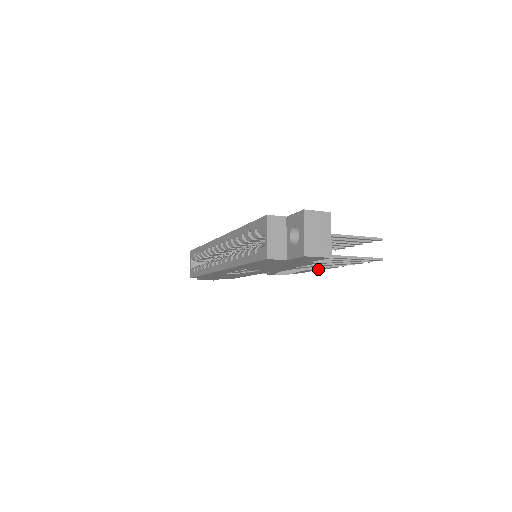
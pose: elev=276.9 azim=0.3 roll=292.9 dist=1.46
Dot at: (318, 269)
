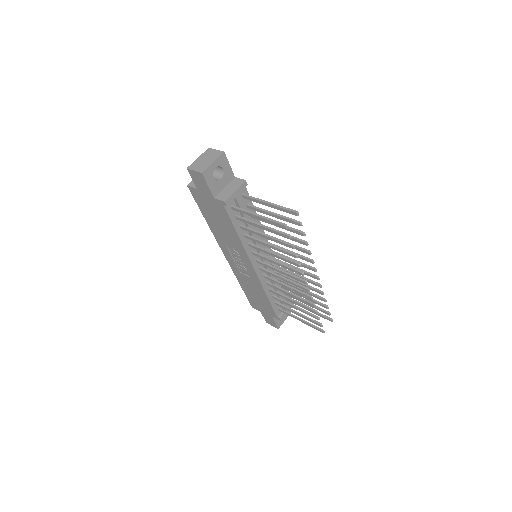
Dot at: (304, 288)
